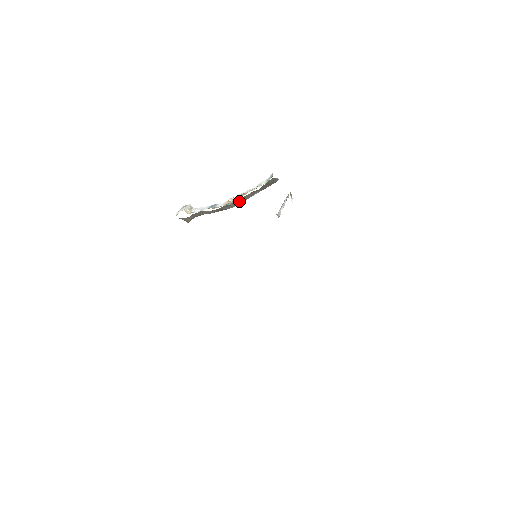
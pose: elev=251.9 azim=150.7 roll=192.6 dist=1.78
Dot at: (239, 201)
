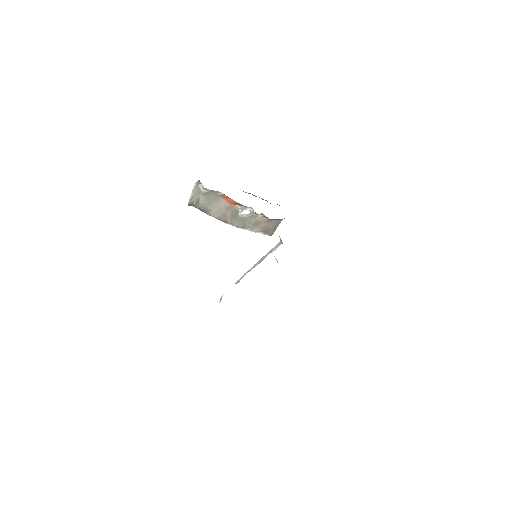
Dot at: (243, 222)
